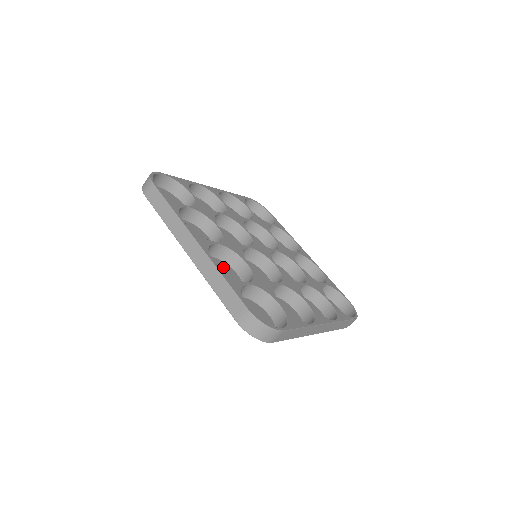
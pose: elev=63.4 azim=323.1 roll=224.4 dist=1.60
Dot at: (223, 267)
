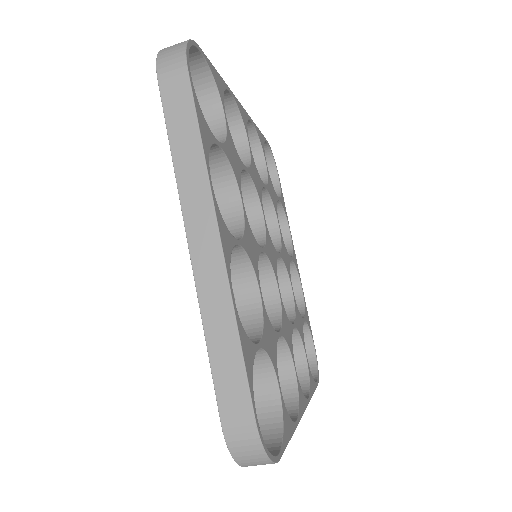
Dot at: occluded
